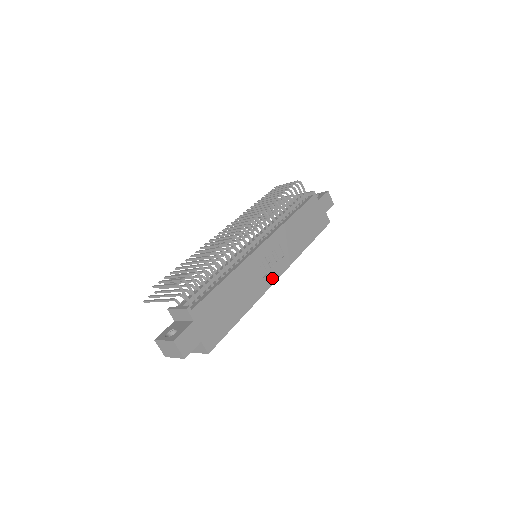
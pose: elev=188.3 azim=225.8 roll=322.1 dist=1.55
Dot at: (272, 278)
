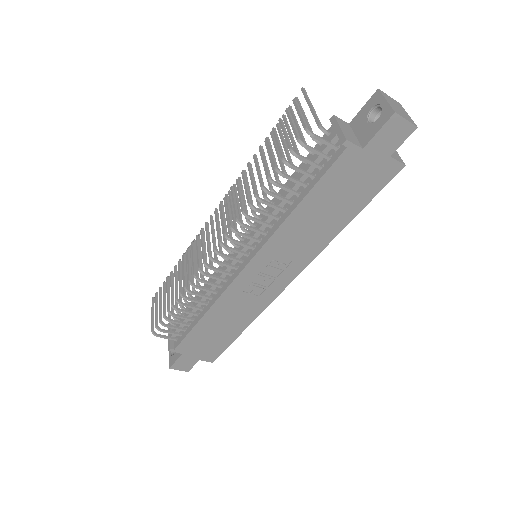
Dot at: (276, 289)
